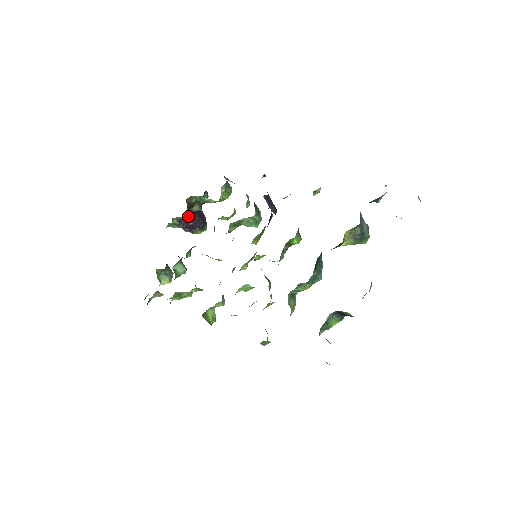
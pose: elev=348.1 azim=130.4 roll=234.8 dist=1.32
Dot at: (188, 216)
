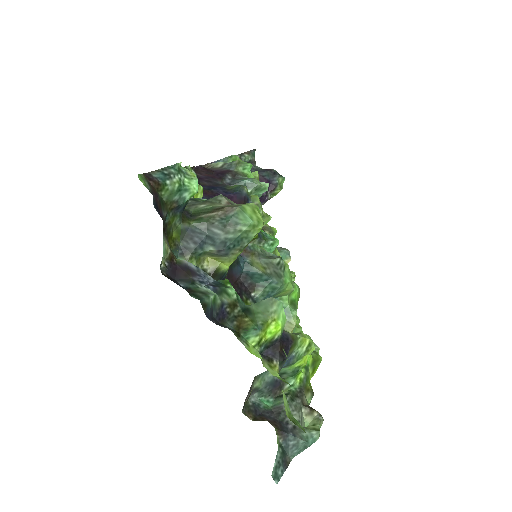
Dot at: occluded
